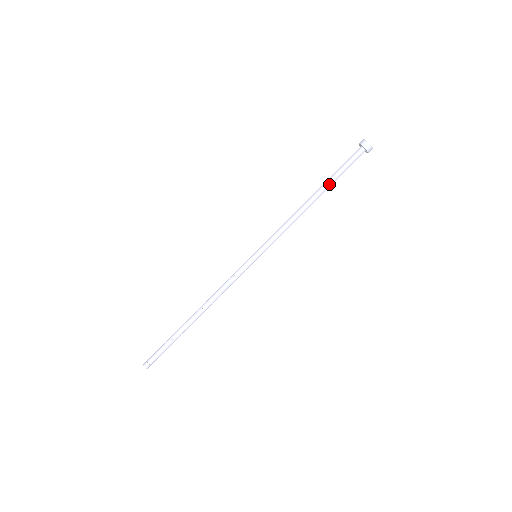
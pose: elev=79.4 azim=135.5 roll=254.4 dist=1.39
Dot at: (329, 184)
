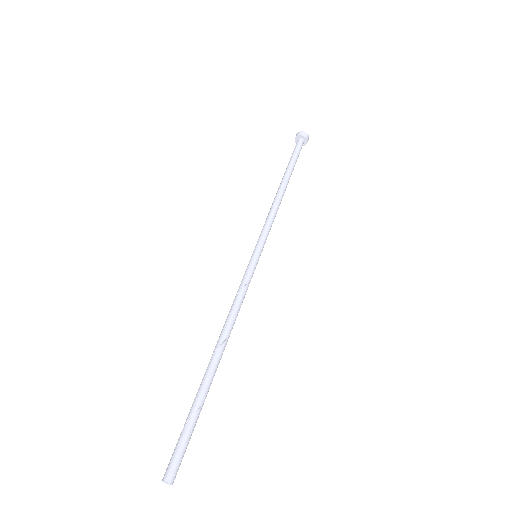
Dot at: (292, 171)
